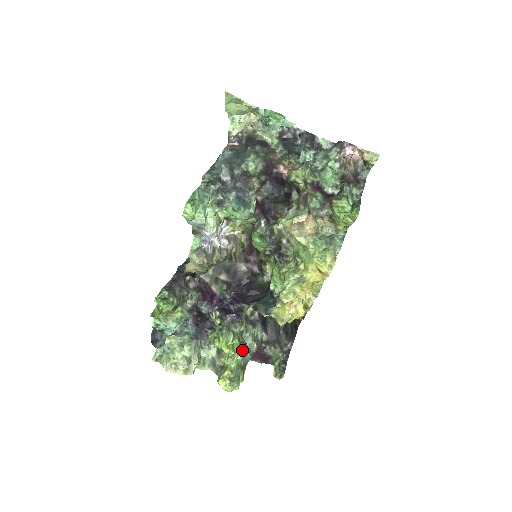
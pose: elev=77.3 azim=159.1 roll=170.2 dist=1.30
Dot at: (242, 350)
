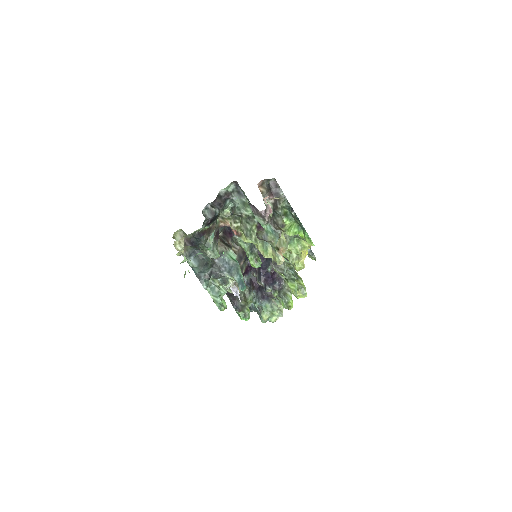
Dot at: (293, 282)
